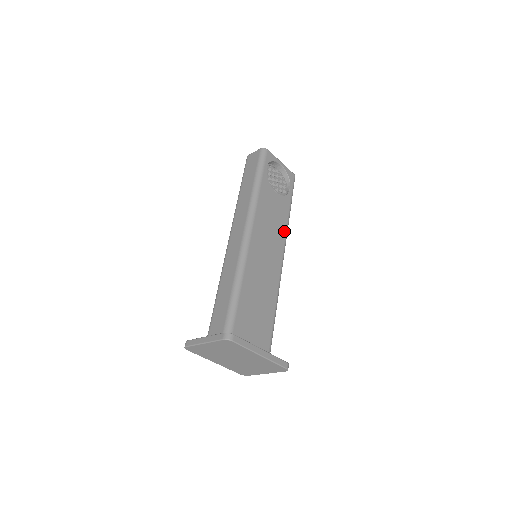
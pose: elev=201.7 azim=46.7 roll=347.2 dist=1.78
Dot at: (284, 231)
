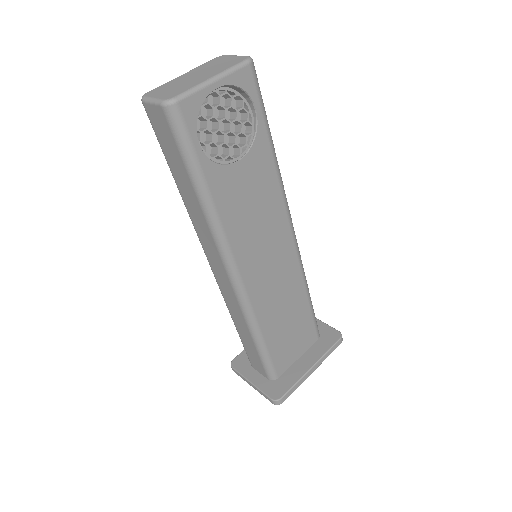
Dot at: (279, 199)
